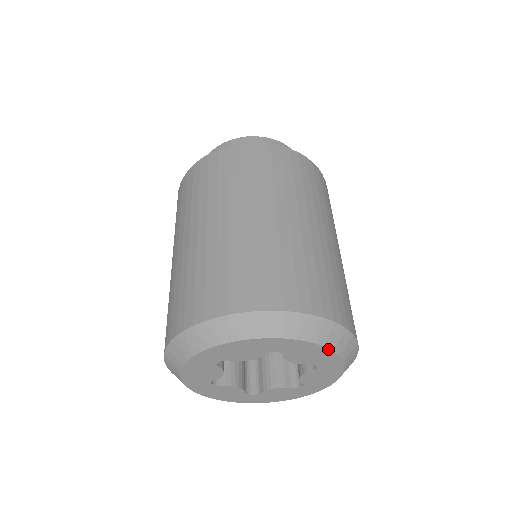
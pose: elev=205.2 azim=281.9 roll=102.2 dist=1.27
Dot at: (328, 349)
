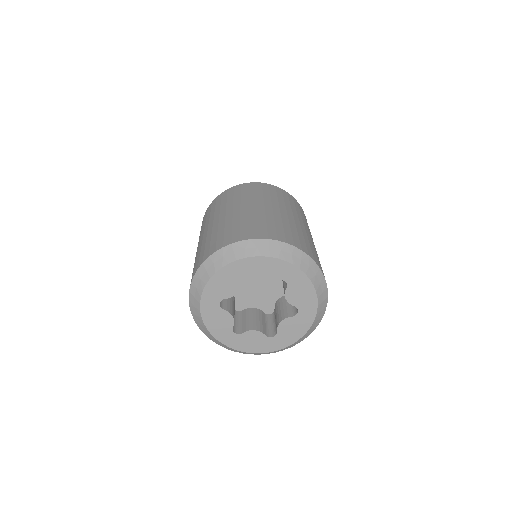
Dot at: (274, 258)
